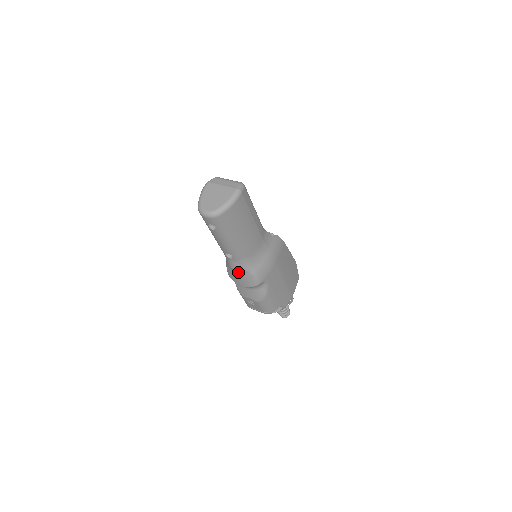
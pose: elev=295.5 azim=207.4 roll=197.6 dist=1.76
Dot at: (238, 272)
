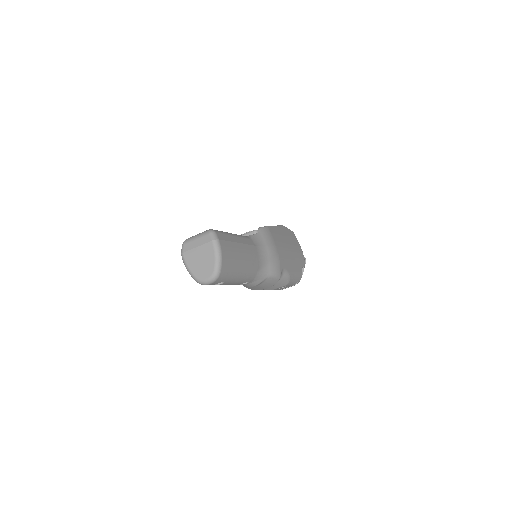
Dot at: (258, 285)
